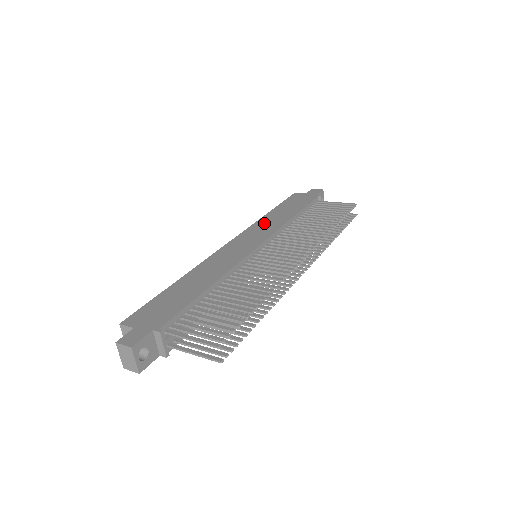
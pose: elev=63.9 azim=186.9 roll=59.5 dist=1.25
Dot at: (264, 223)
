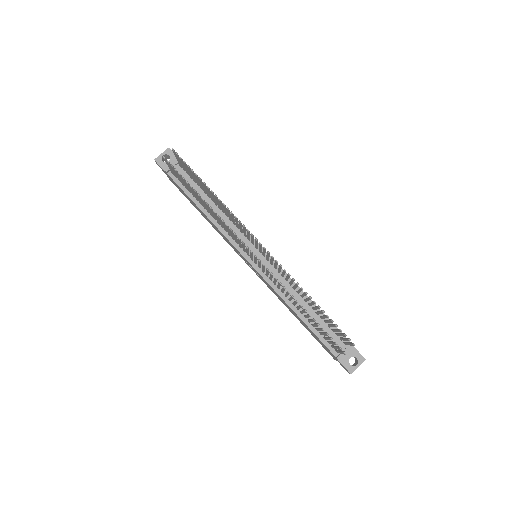
Dot at: occluded
